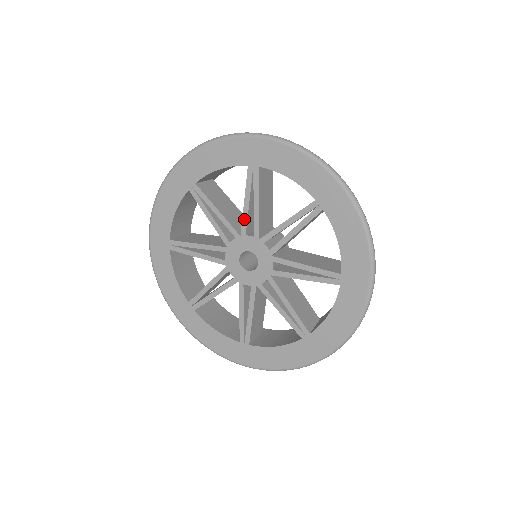
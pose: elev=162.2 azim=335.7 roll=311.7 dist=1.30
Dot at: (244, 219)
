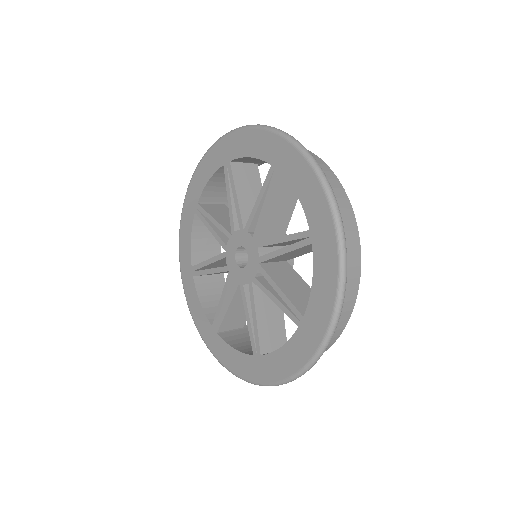
Dot at: (251, 216)
